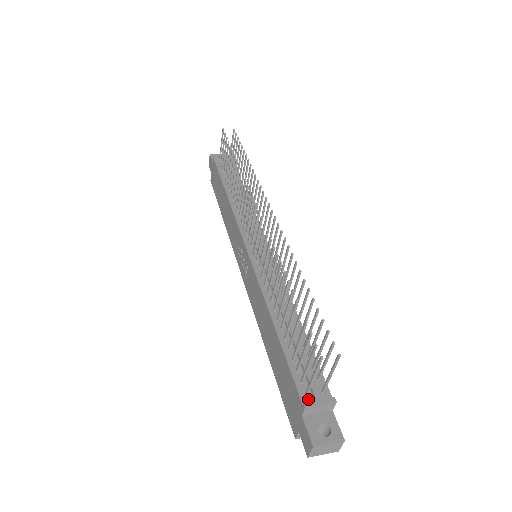
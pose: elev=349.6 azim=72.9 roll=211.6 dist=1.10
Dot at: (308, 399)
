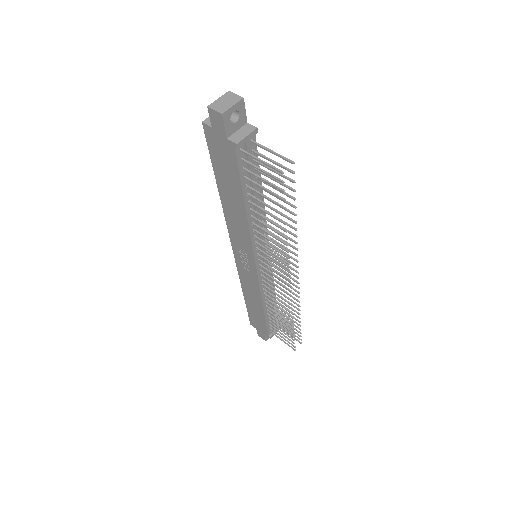
Dot at: (271, 333)
